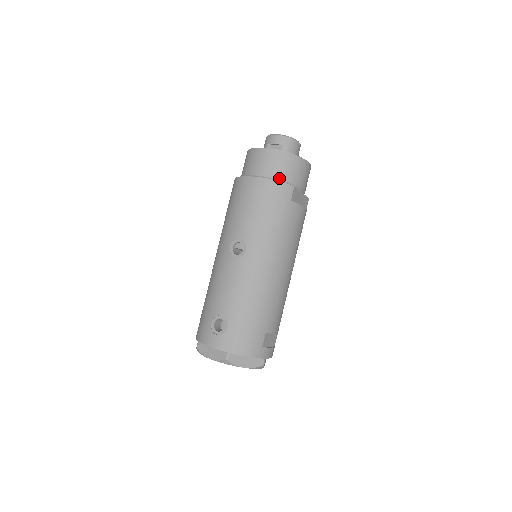
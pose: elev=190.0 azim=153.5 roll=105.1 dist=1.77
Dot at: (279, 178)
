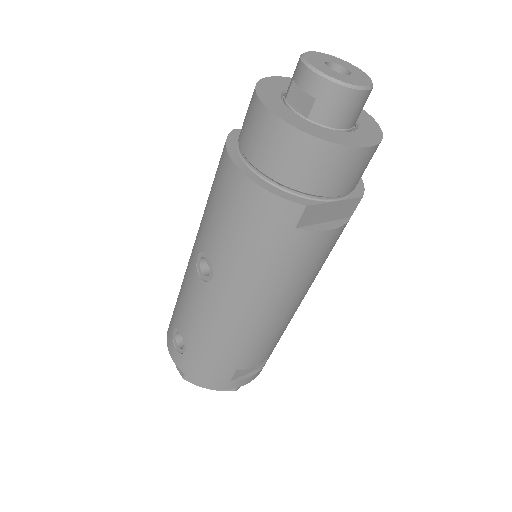
Dot at: (282, 181)
